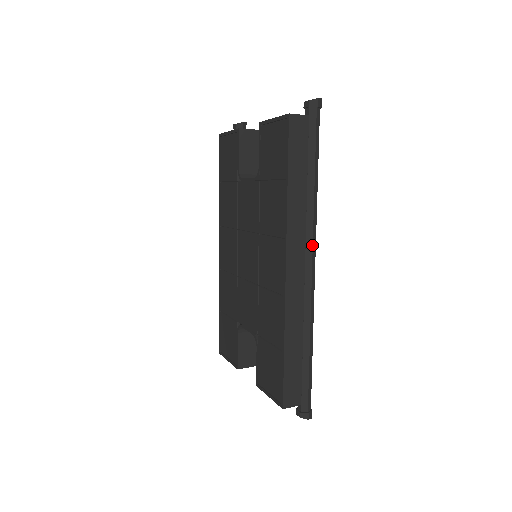
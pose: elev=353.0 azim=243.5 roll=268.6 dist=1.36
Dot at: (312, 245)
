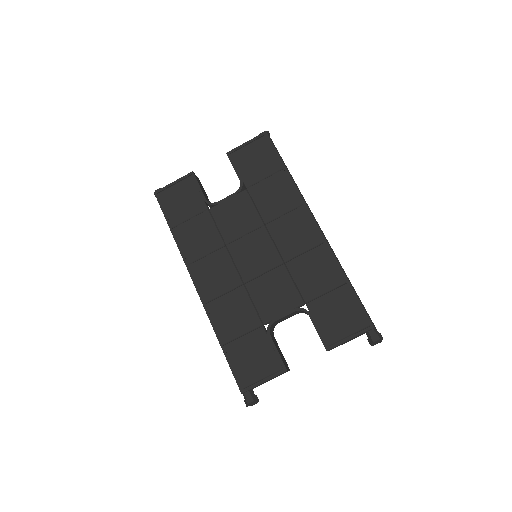
Dot at: (312, 213)
